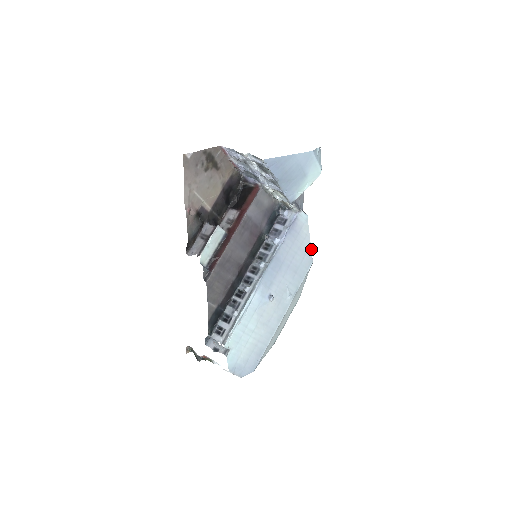
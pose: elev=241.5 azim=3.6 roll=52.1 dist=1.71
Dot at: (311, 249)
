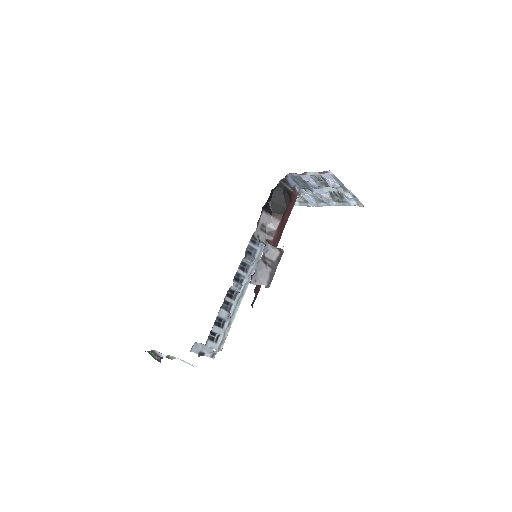
Dot at: occluded
